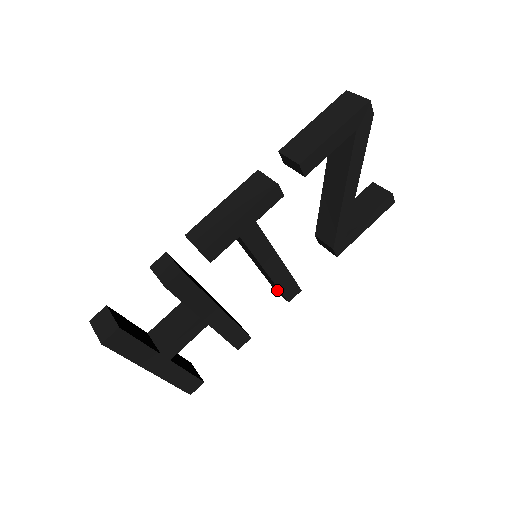
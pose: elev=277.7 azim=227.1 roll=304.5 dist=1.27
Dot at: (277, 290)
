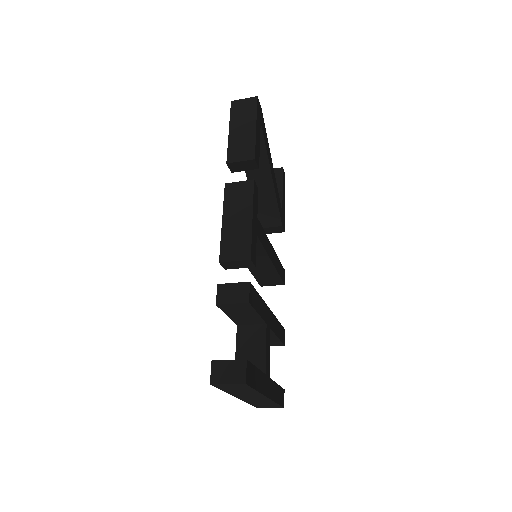
Dot at: (271, 282)
